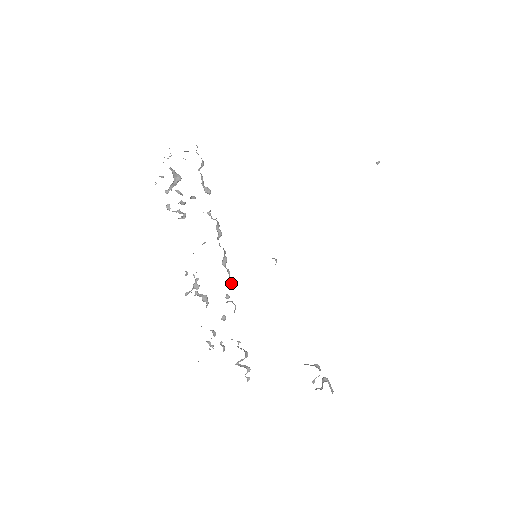
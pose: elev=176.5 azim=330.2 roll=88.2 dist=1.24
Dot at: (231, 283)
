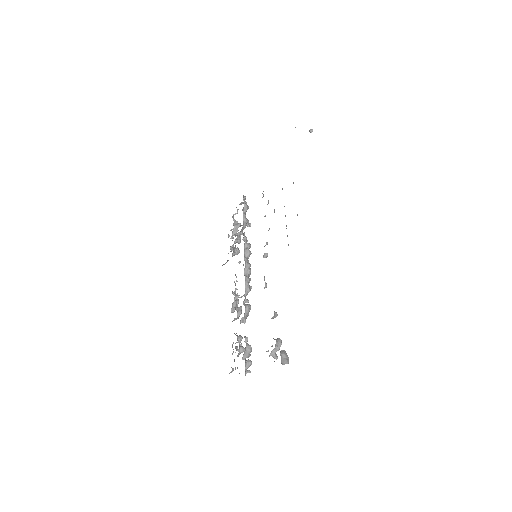
Dot at: (248, 288)
